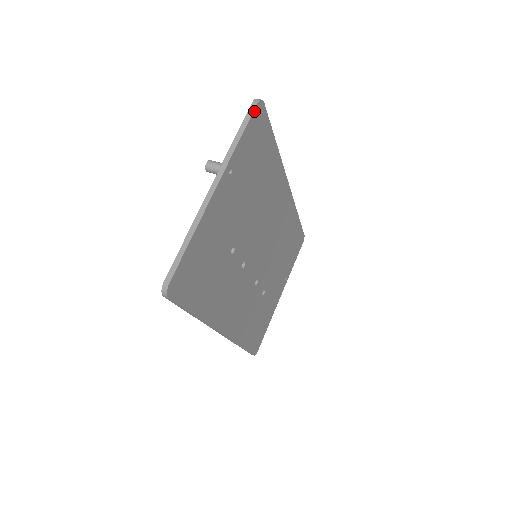
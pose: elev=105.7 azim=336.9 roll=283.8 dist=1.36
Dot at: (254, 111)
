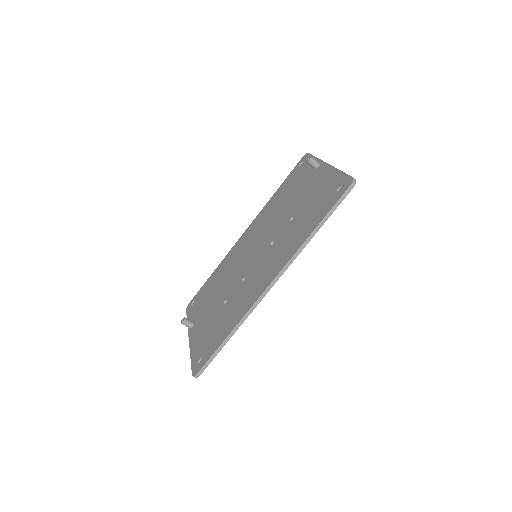
Dot at: occluded
